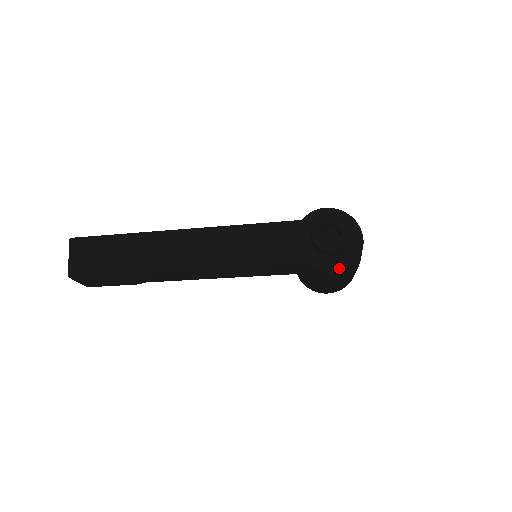
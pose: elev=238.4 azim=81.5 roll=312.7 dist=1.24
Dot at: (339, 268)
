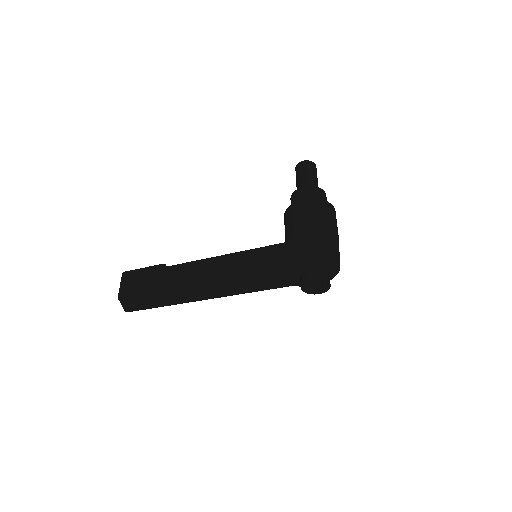
Dot at: occluded
